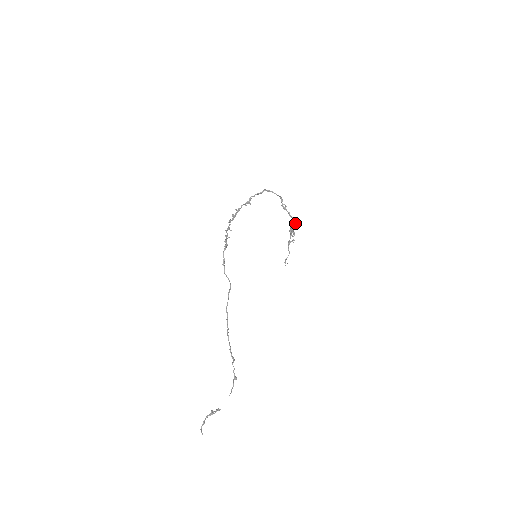
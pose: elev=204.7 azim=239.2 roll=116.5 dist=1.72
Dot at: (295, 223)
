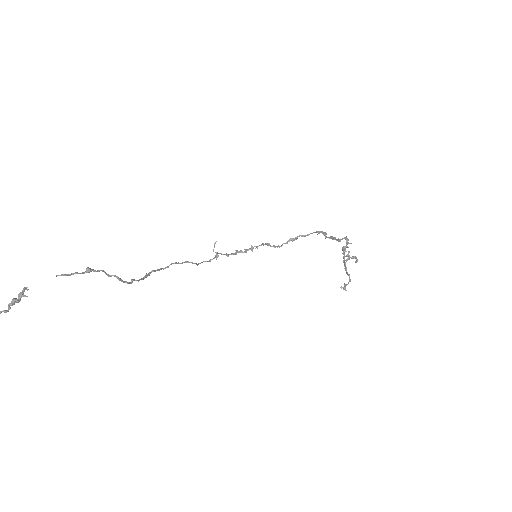
Dot at: (348, 243)
